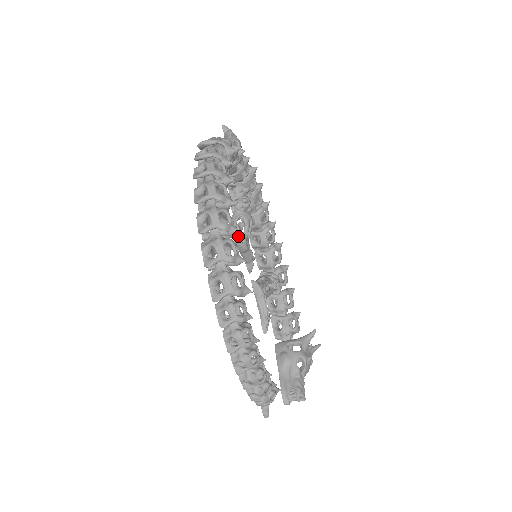
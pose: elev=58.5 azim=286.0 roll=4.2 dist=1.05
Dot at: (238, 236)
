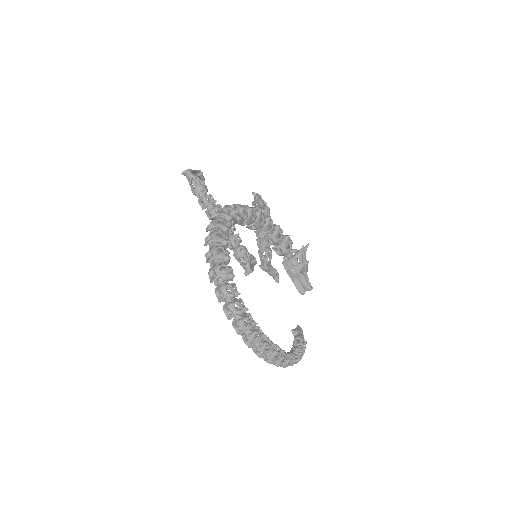
Dot at: (245, 268)
